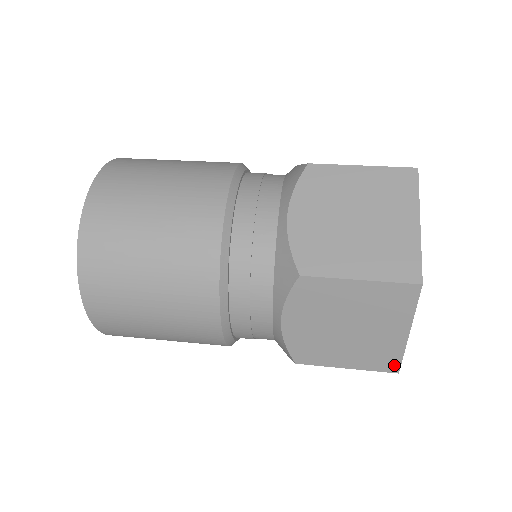
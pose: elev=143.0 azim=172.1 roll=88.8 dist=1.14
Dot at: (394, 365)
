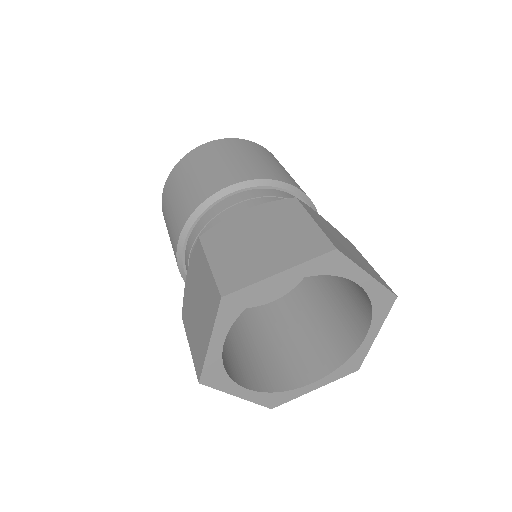
Dot at: (200, 371)
